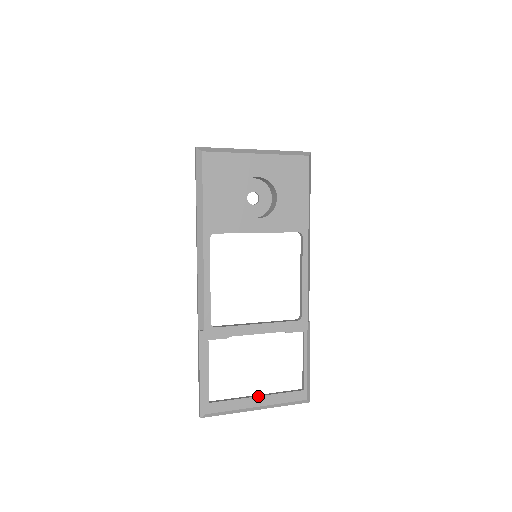
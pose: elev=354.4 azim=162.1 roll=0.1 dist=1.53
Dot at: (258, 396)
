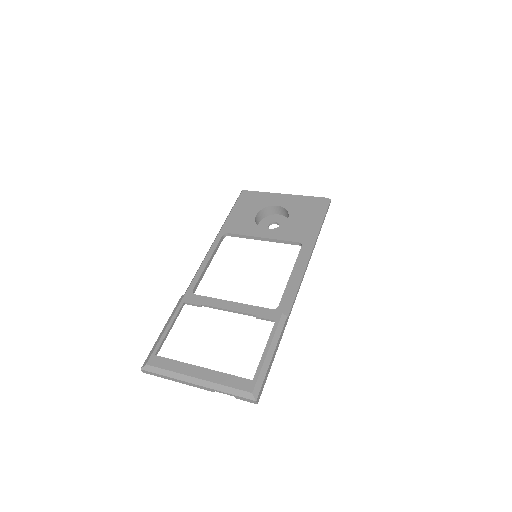
Dot at: (202, 367)
